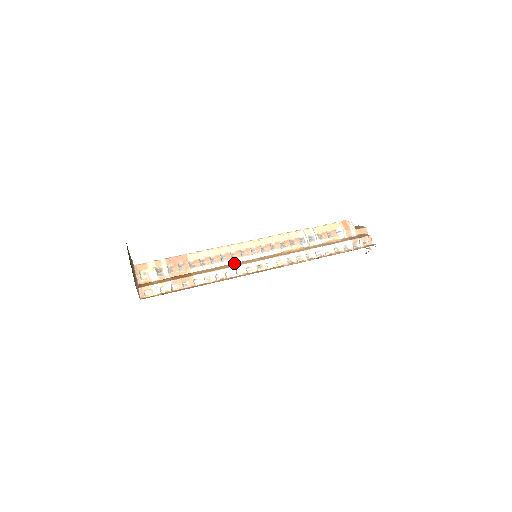
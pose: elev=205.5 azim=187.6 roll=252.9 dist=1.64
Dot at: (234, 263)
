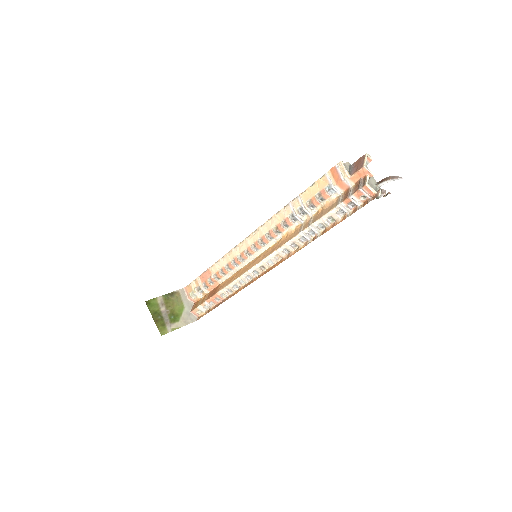
Dot at: (246, 265)
